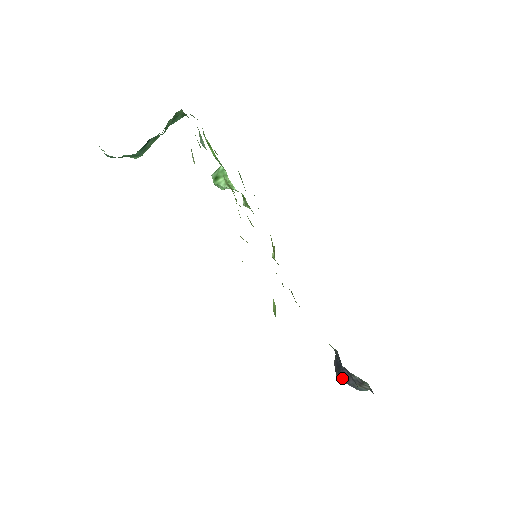
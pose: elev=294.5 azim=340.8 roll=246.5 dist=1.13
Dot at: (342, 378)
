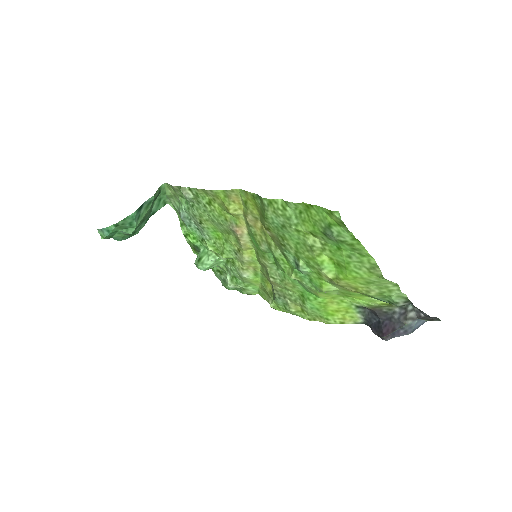
Dot at: (388, 332)
